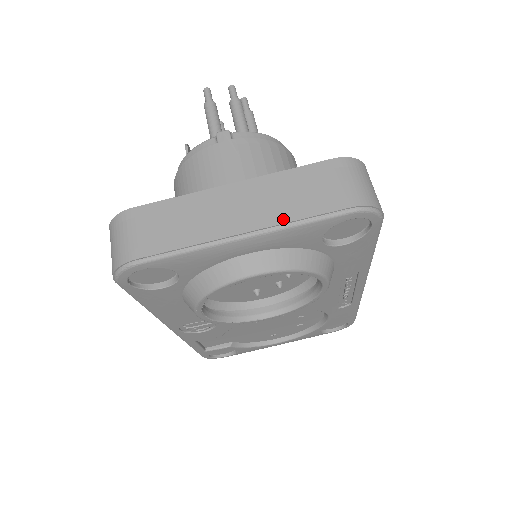
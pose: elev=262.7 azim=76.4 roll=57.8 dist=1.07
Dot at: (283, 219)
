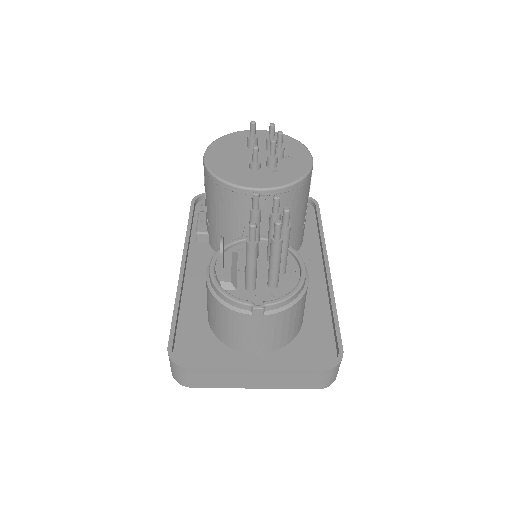
Dot at: (280, 388)
